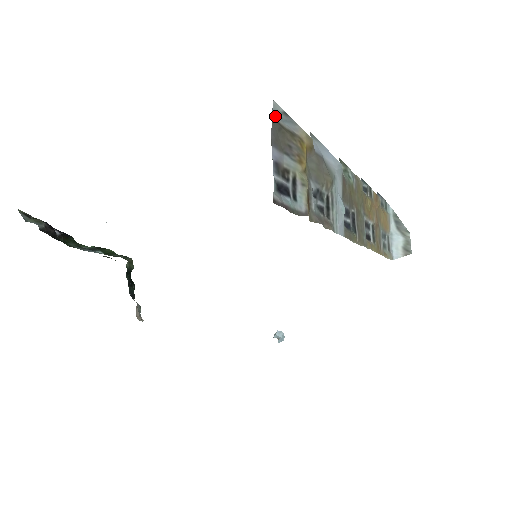
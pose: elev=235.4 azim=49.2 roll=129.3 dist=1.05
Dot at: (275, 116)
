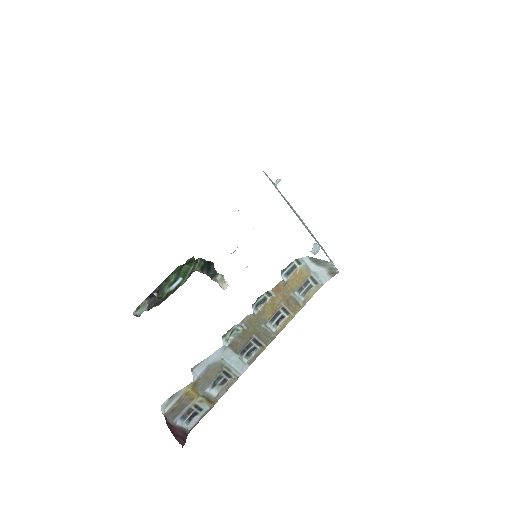
Dot at: (167, 408)
